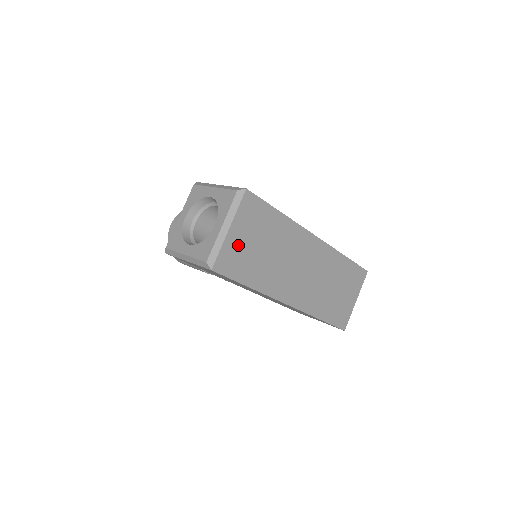
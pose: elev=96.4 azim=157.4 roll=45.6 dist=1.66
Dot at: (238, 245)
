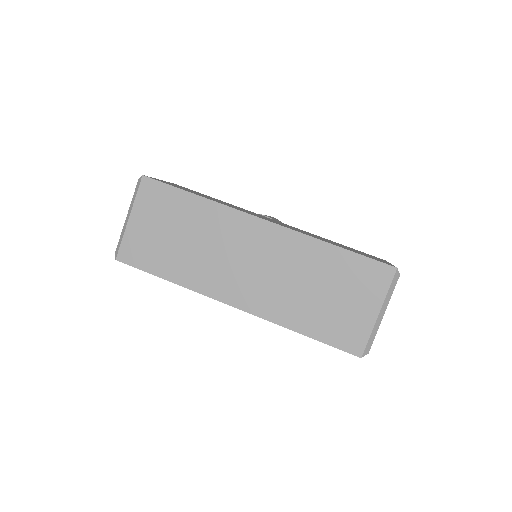
Dot at: (143, 234)
